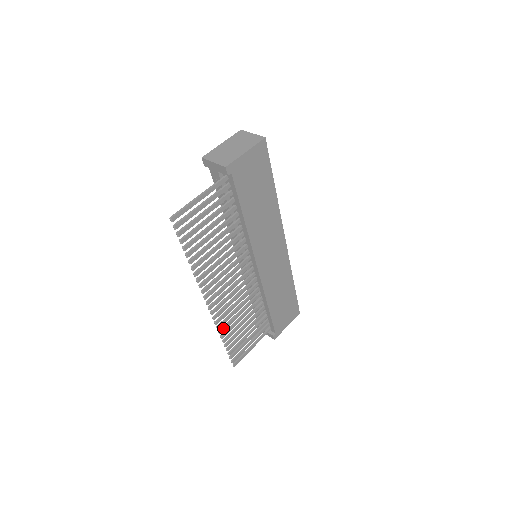
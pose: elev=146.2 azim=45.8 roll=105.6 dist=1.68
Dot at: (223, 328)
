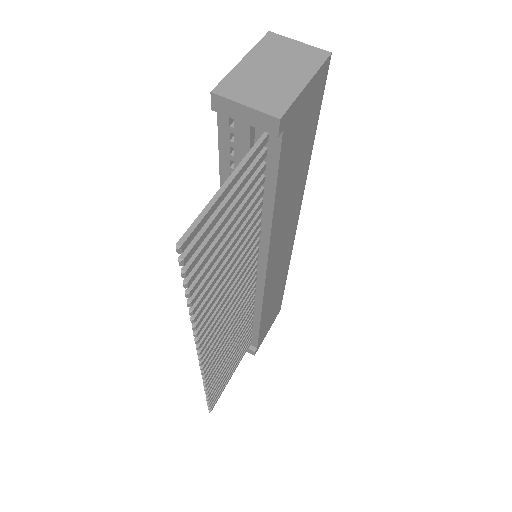
Dot at: (210, 377)
